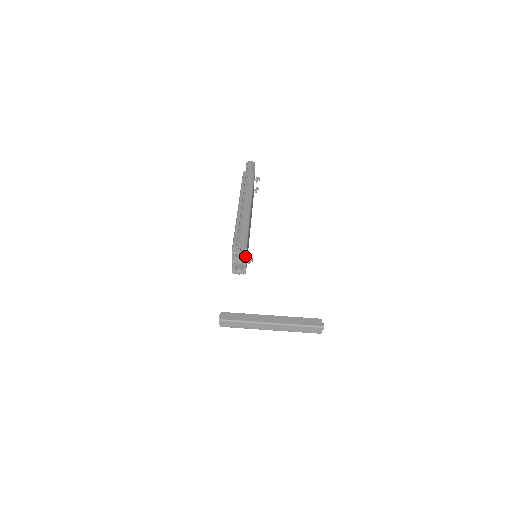
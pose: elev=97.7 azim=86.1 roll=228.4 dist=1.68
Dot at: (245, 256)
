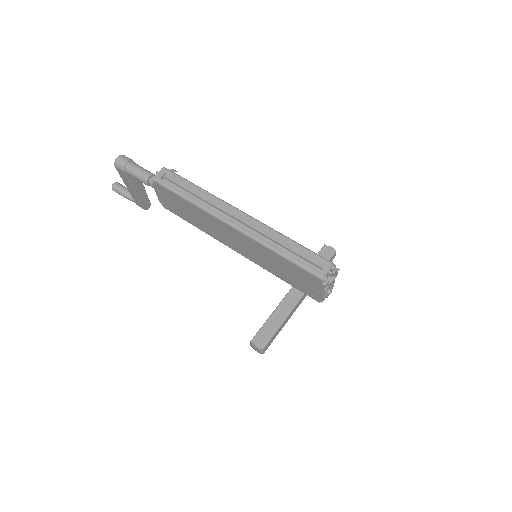
Dot at: (335, 273)
